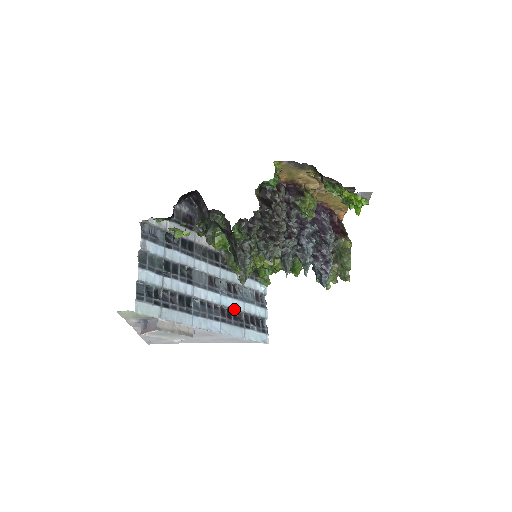
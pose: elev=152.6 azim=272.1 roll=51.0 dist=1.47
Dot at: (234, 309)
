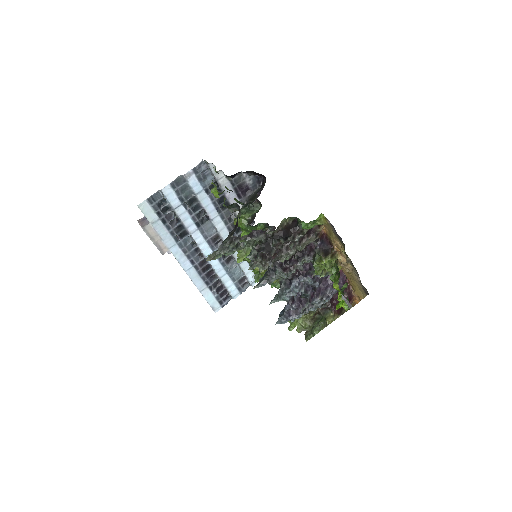
Dot at: (214, 269)
